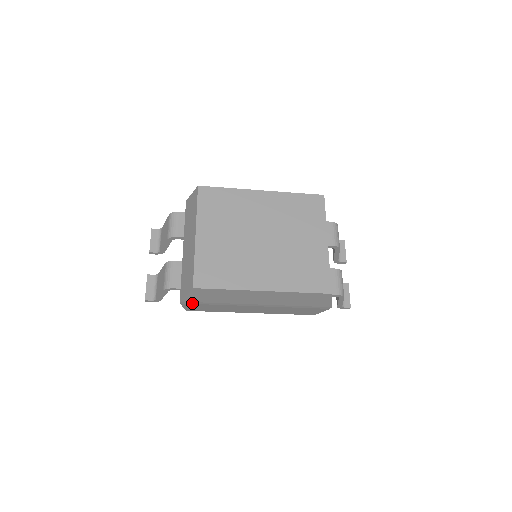
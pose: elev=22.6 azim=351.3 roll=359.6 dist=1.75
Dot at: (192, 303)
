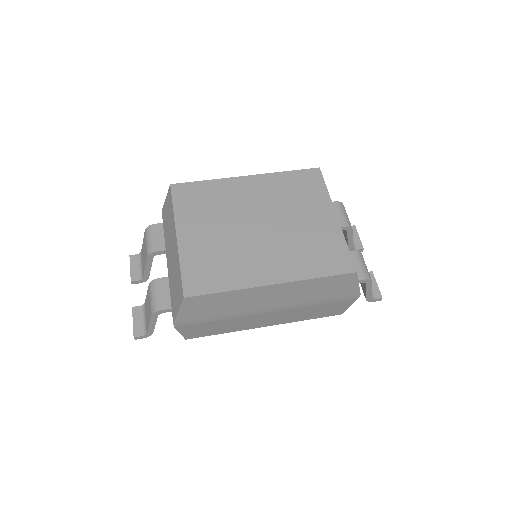
Dot at: (189, 323)
